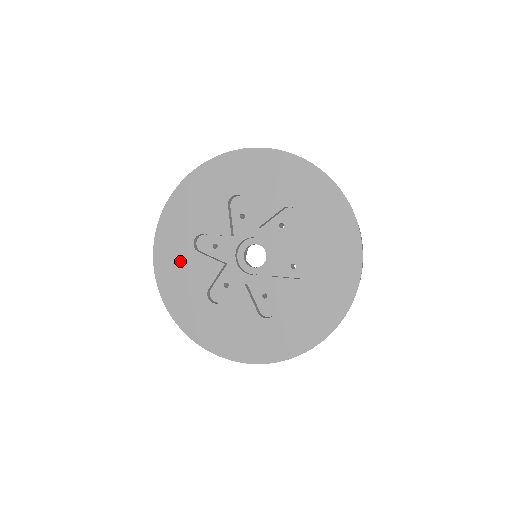
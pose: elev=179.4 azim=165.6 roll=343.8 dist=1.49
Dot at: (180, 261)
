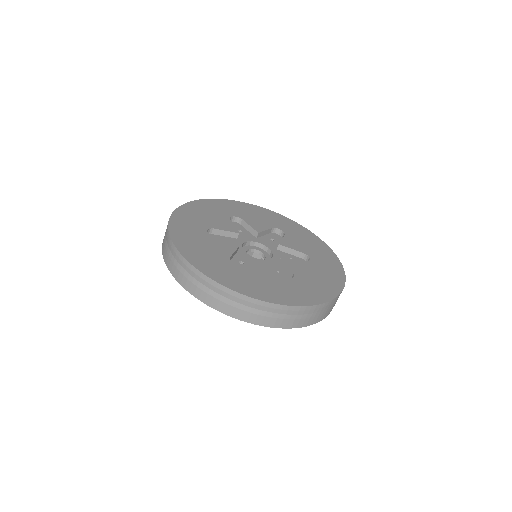
Dot at: (214, 212)
